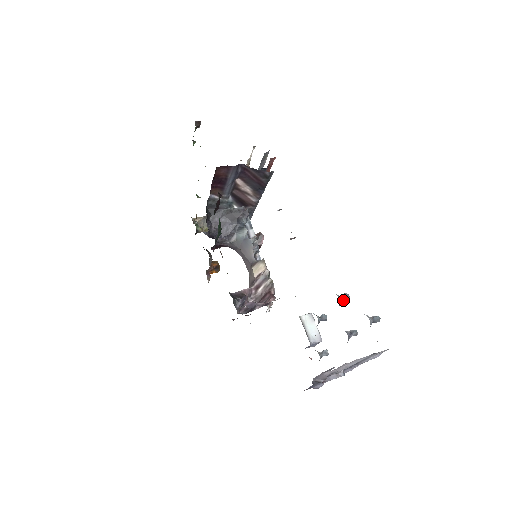
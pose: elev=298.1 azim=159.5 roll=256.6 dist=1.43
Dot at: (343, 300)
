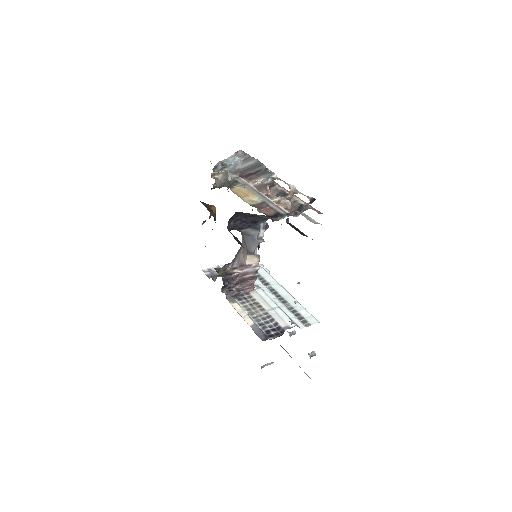
Dot at: occluded
